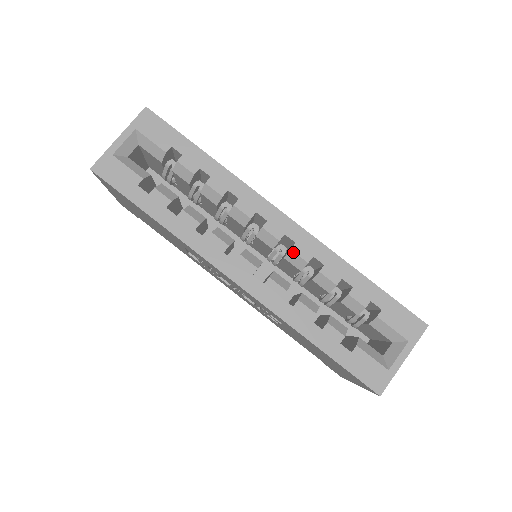
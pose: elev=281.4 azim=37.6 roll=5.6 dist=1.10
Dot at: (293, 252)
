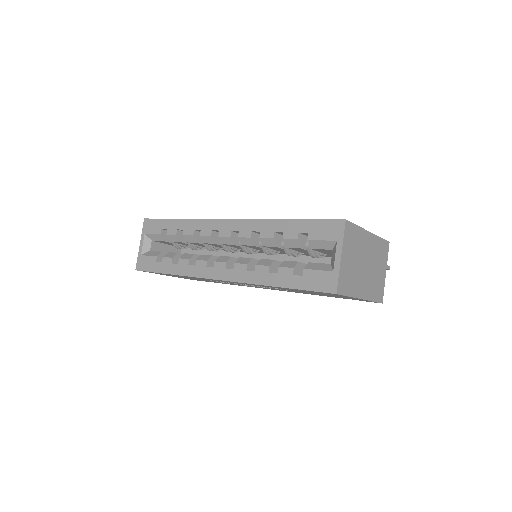
Dot at: (240, 238)
